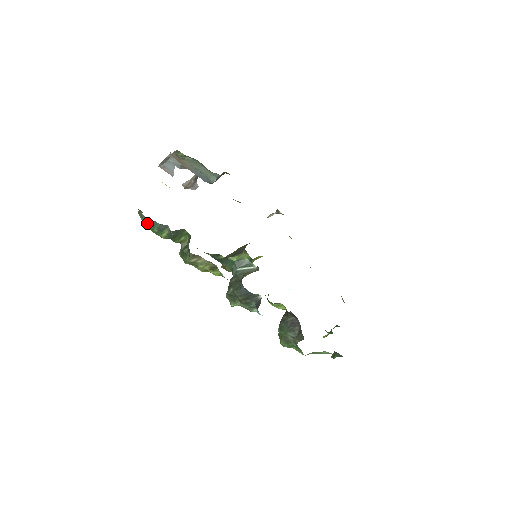
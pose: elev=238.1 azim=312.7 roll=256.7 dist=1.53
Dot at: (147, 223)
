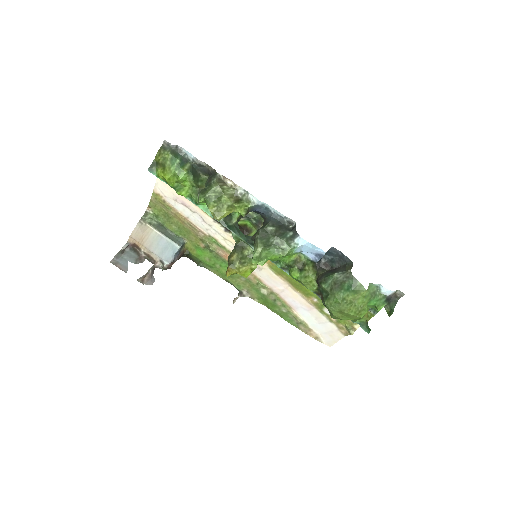
Dot at: (171, 152)
